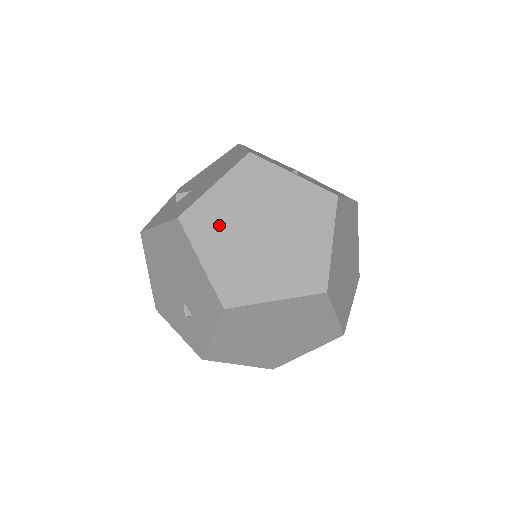
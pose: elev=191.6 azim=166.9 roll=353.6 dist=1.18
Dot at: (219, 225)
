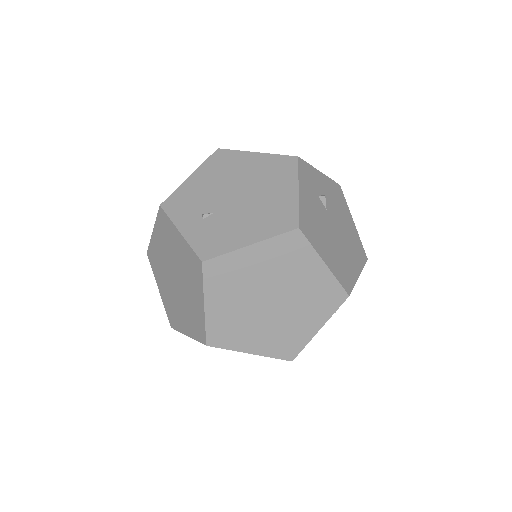
Dot at: (160, 266)
